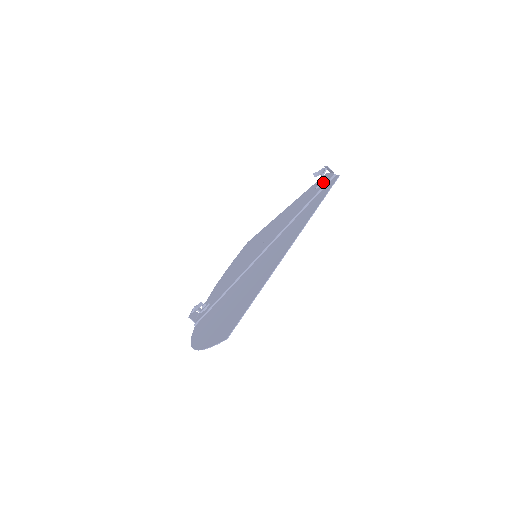
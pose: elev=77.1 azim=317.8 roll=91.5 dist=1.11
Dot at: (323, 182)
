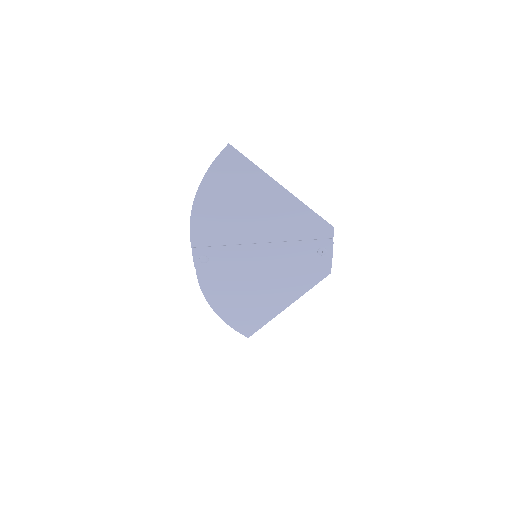
Dot at: (324, 248)
